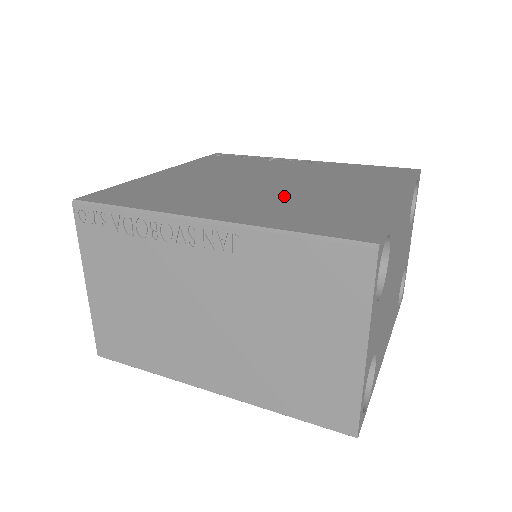
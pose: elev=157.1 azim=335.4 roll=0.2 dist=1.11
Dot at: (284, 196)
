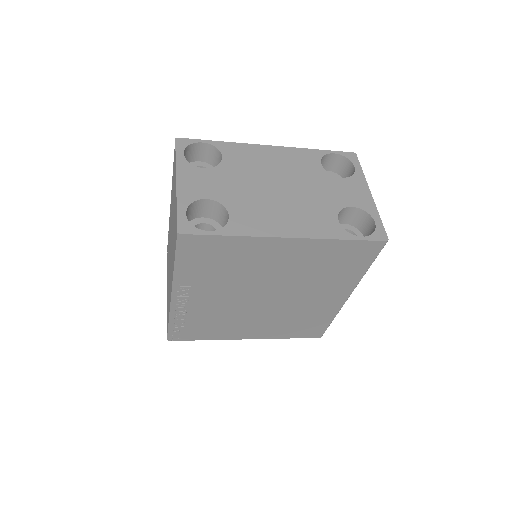
Dot at: occluded
